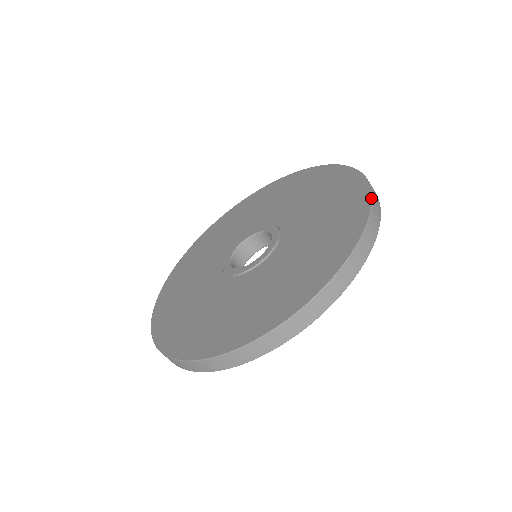
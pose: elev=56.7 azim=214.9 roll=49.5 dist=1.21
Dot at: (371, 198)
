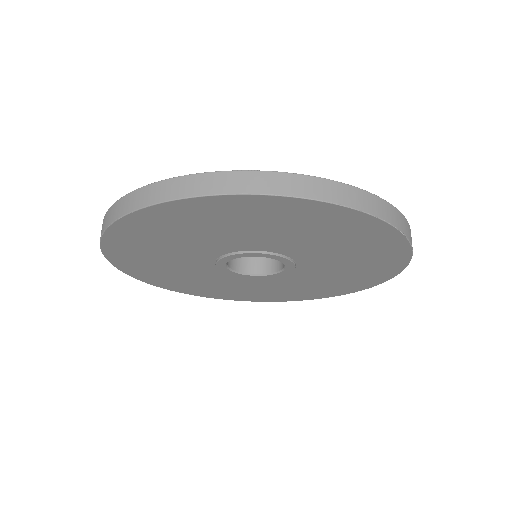
Dot at: occluded
